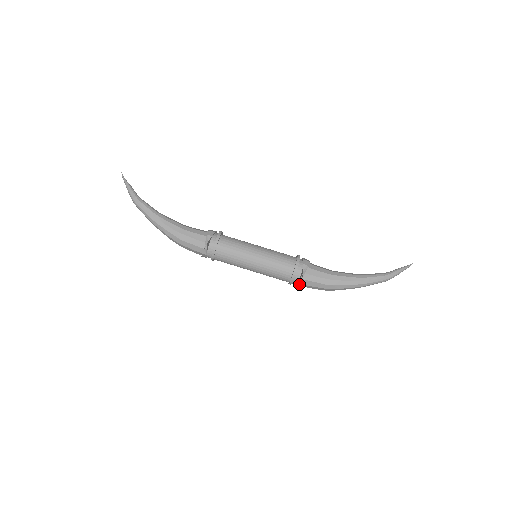
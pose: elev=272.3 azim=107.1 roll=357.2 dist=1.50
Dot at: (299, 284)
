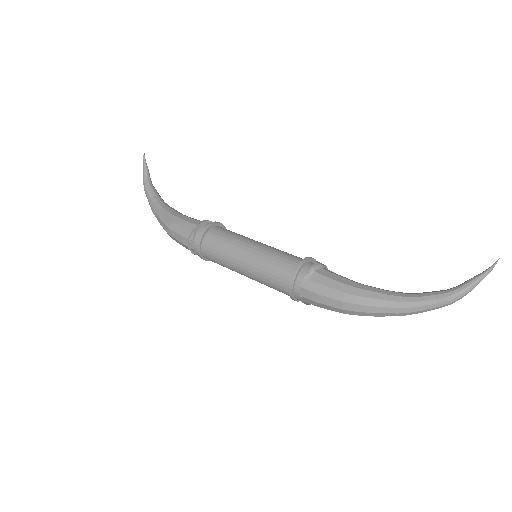
Dot at: (304, 292)
